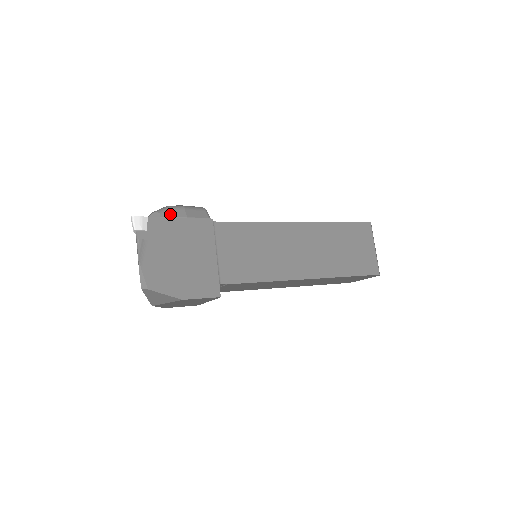
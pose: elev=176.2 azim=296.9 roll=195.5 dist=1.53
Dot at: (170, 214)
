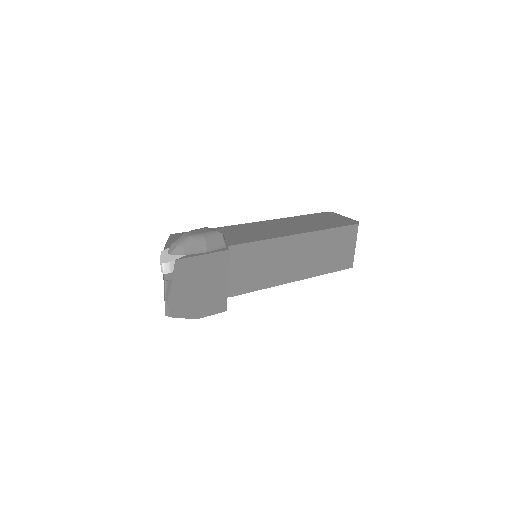
Dot at: (193, 249)
